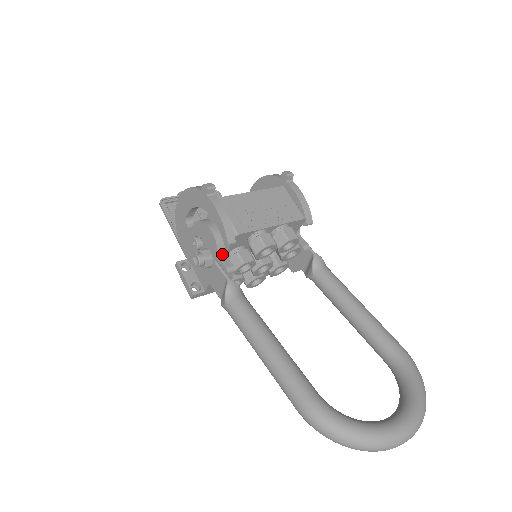
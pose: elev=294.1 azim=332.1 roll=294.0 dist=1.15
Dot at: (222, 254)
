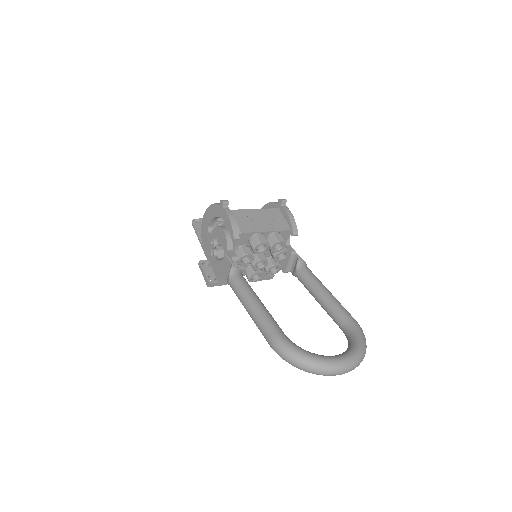
Dot at: (230, 249)
